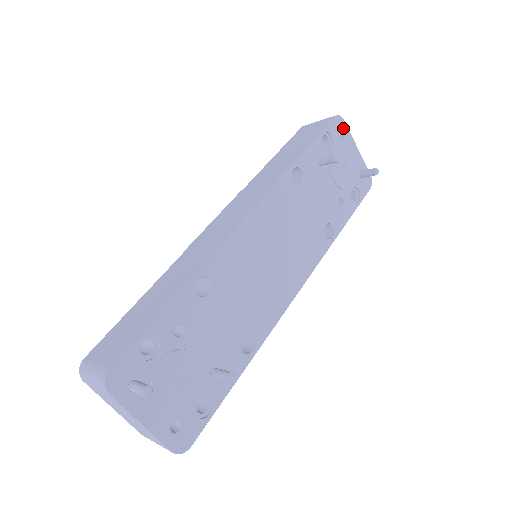
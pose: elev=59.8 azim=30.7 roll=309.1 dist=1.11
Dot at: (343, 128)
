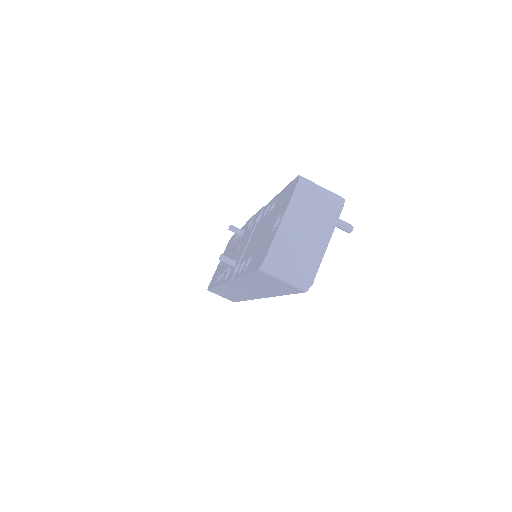
Dot at: occluded
